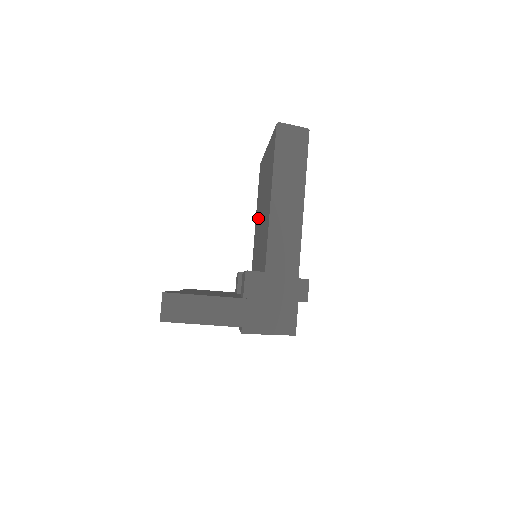
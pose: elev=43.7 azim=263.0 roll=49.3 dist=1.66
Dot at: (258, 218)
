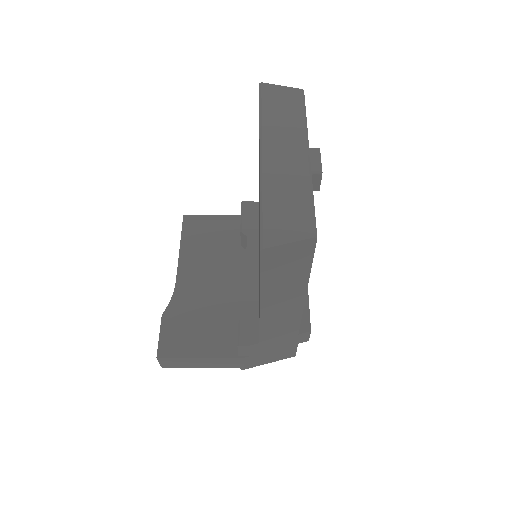
Dot at: occluded
